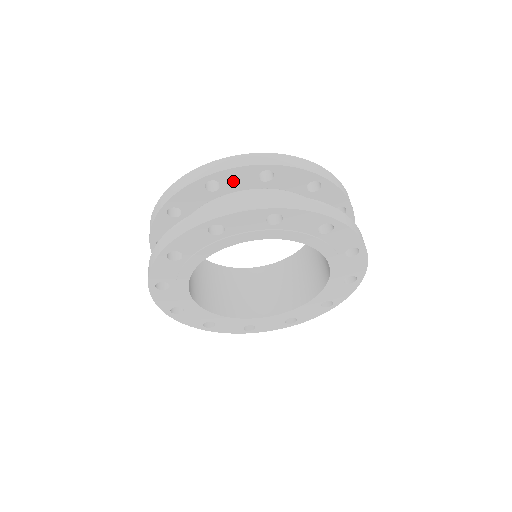
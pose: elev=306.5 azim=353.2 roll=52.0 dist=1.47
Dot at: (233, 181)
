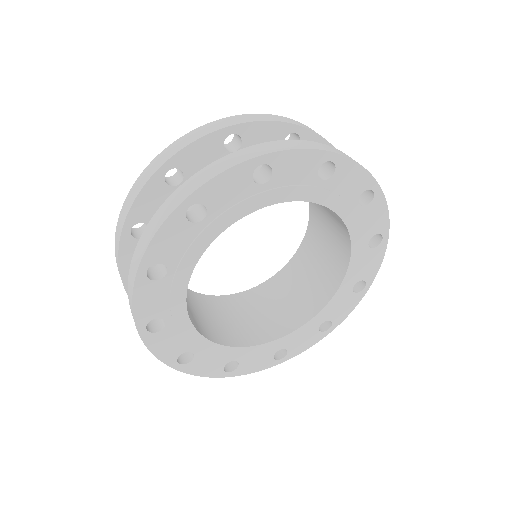
Dot at: (152, 210)
